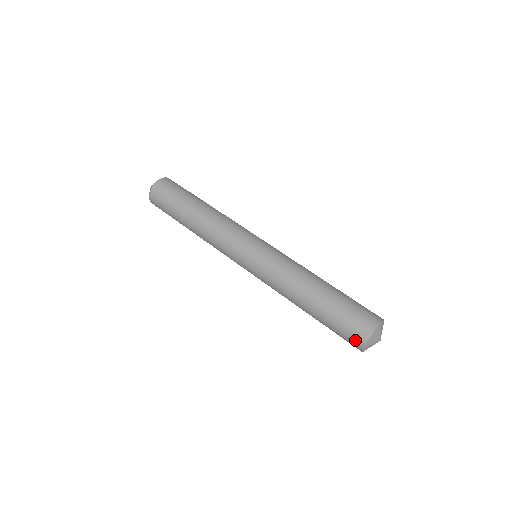
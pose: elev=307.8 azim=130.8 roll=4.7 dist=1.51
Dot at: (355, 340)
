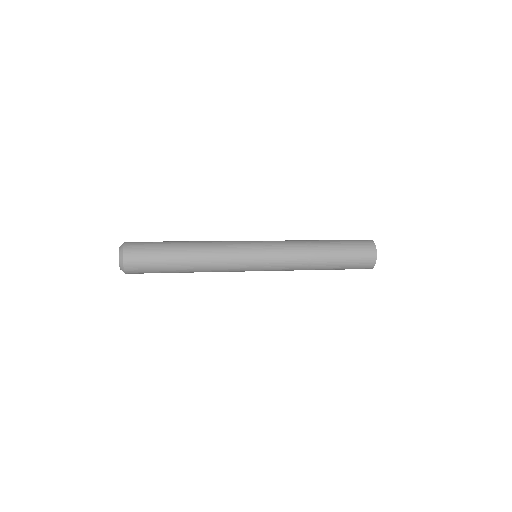
Dot at: (366, 242)
